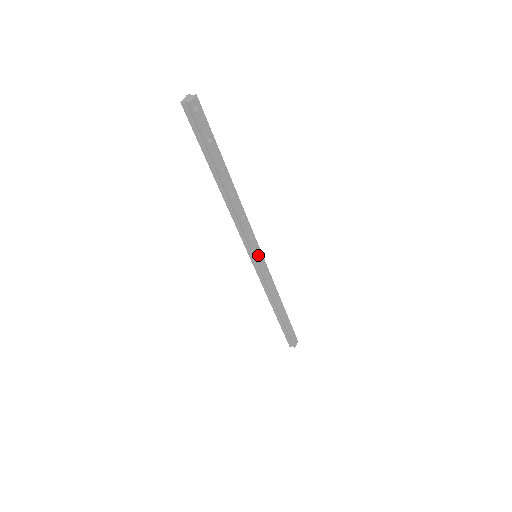
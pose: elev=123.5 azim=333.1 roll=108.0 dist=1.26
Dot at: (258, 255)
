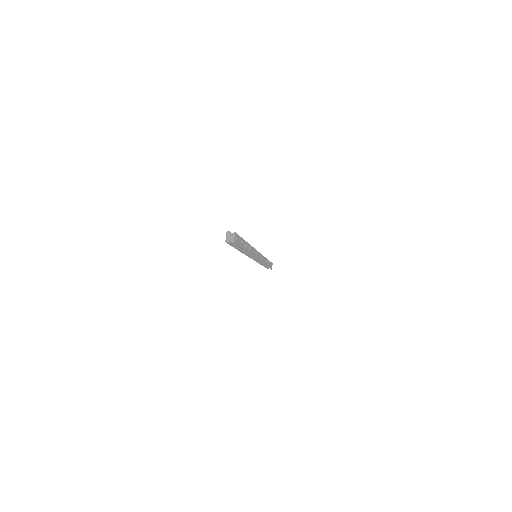
Dot at: (258, 256)
